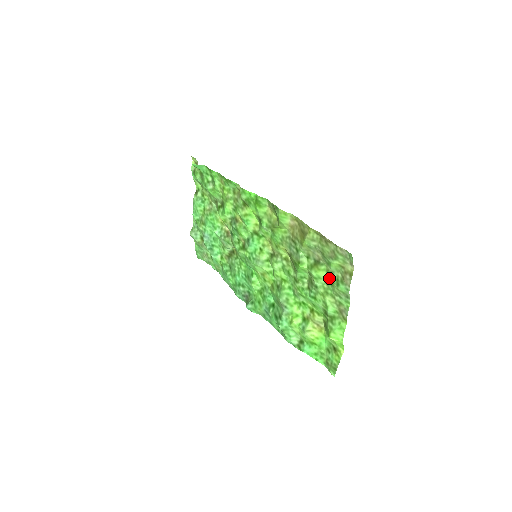
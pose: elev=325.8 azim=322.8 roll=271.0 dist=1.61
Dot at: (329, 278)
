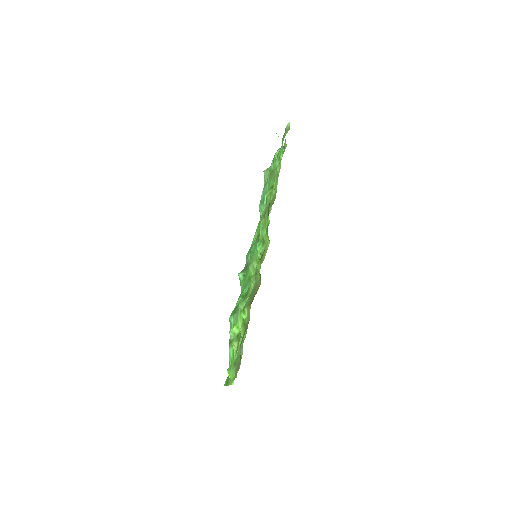
Dot at: occluded
